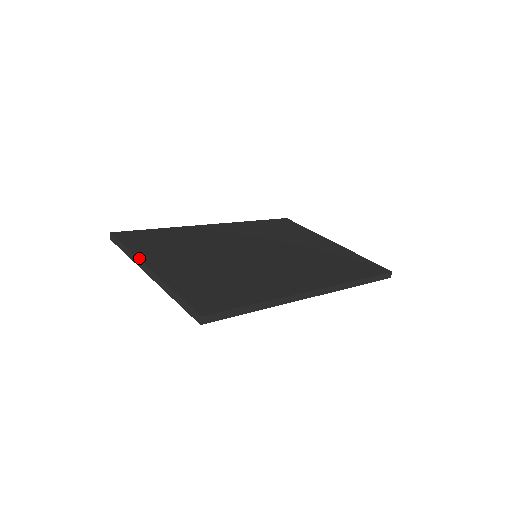
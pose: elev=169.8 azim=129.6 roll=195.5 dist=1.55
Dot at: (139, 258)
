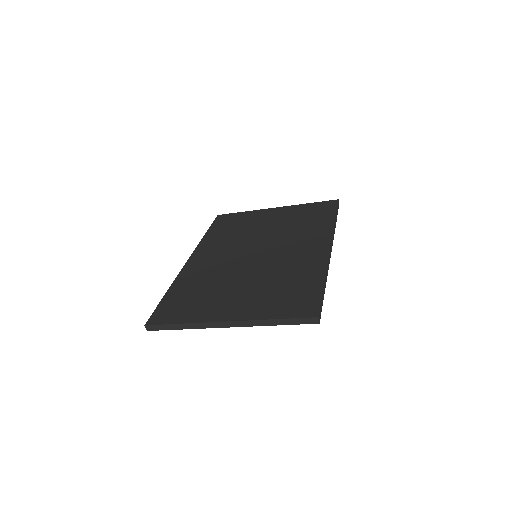
Dot at: (205, 322)
